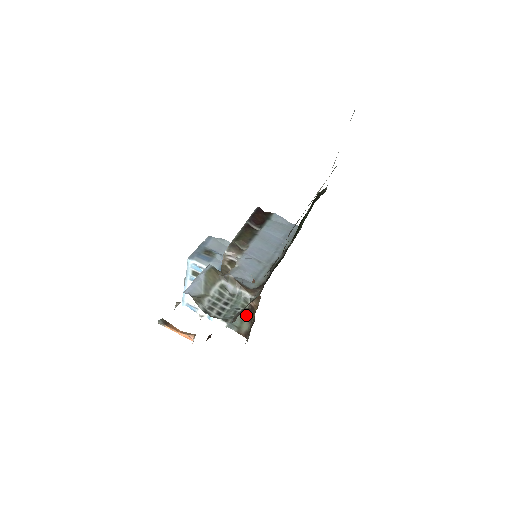
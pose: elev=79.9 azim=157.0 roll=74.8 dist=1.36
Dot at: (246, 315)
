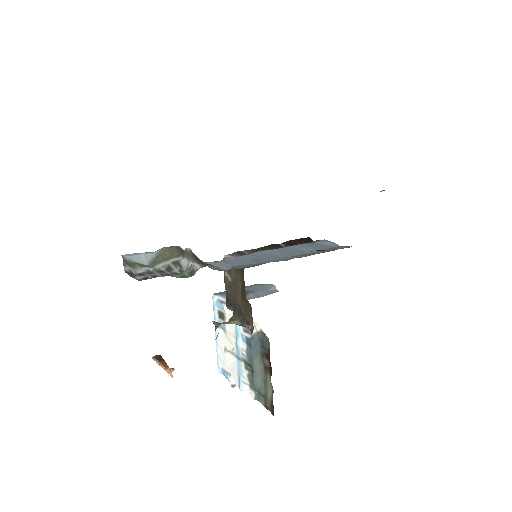
Dot at: (266, 368)
